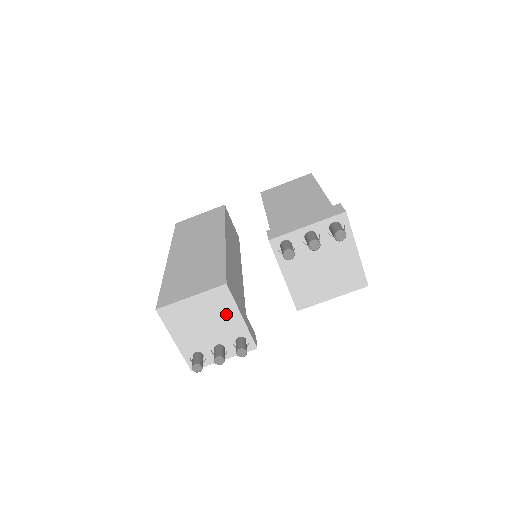
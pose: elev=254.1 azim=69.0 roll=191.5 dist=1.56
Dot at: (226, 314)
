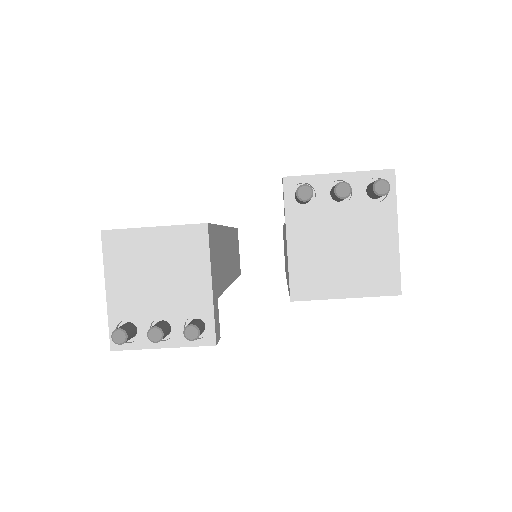
Dot at: (191, 271)
